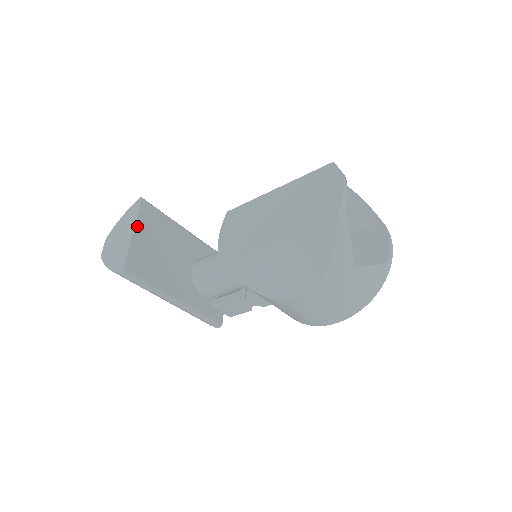
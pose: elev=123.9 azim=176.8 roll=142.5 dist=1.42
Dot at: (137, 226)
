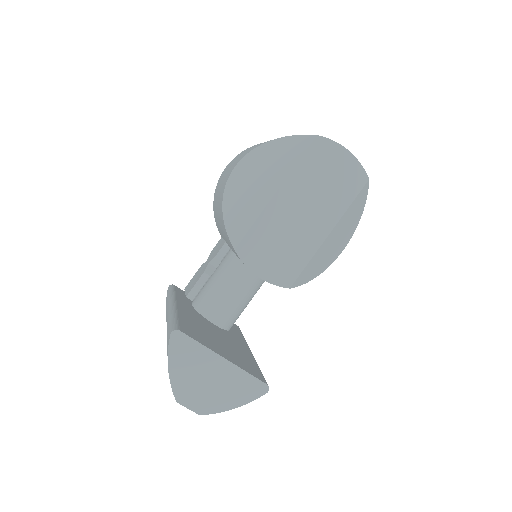
Dot at: (215, 352)
